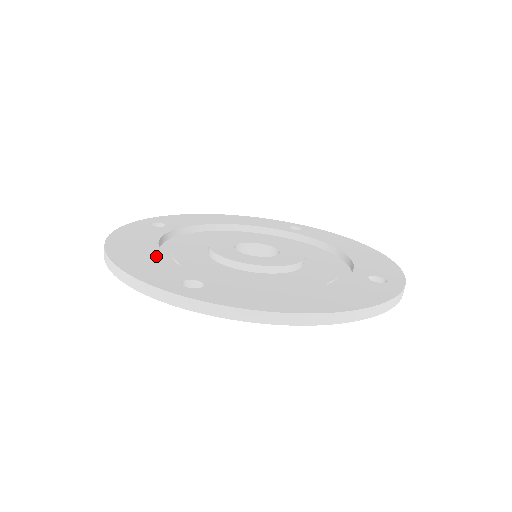
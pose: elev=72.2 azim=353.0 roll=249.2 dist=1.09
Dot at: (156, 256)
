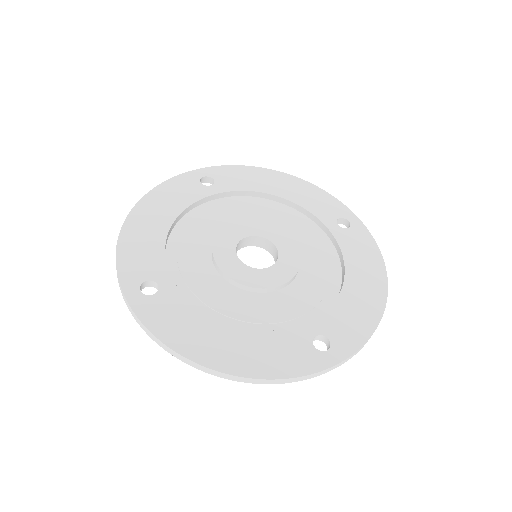
Dot at: (251, 338)
